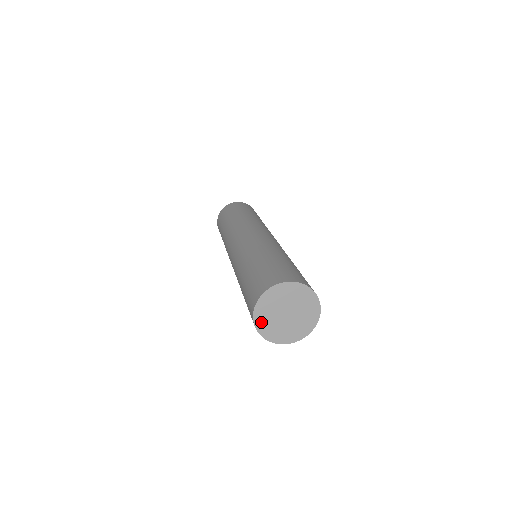
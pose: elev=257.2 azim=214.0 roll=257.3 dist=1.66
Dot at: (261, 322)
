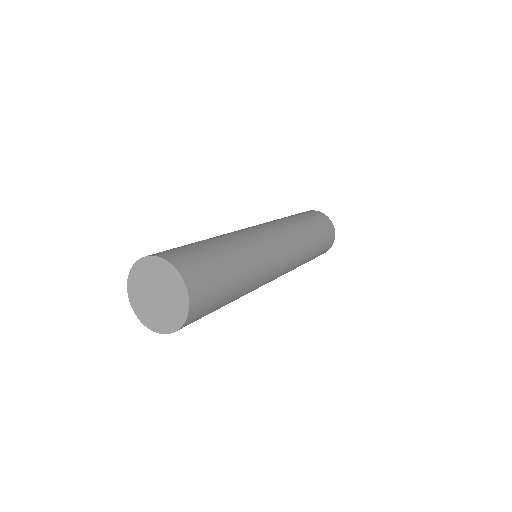
Dot at: (151, 323)
